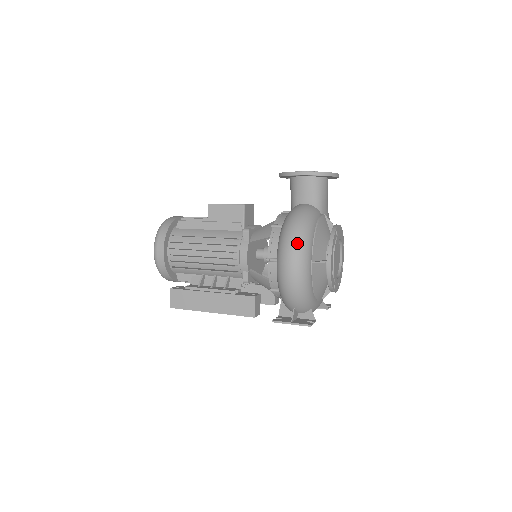
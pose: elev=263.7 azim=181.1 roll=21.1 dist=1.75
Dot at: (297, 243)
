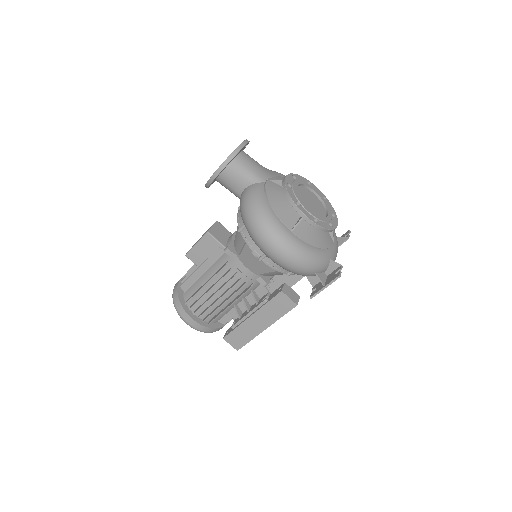
Dot at: (264, 231)
